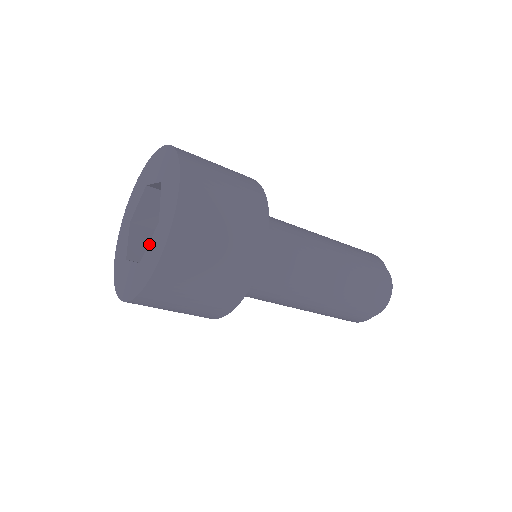
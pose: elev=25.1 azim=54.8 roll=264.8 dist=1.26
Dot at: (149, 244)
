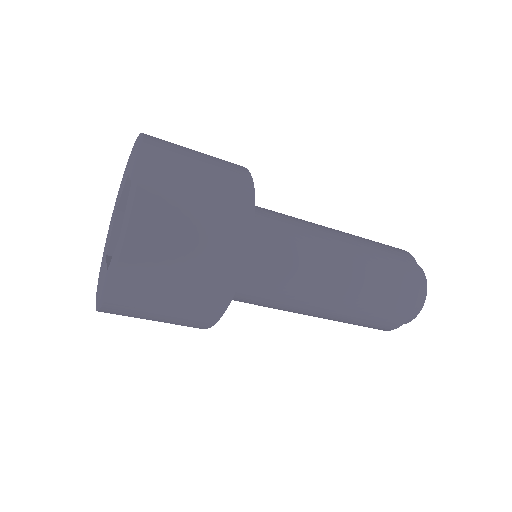
Dot at: (126, 208)
